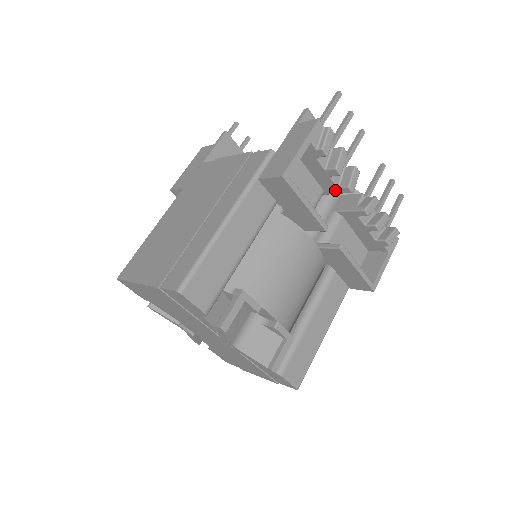
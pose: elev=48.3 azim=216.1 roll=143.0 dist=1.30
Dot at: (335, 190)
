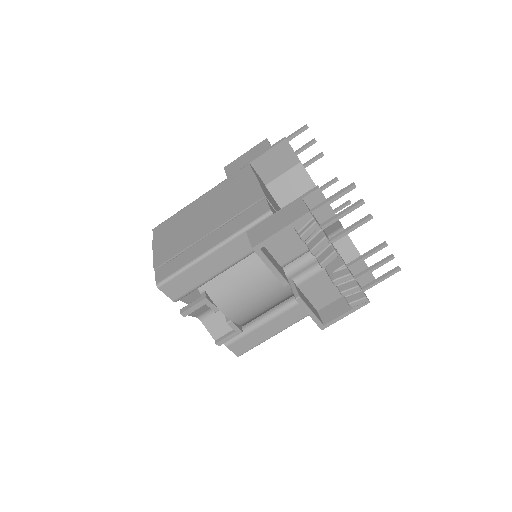
Dot at: (315, 256)
